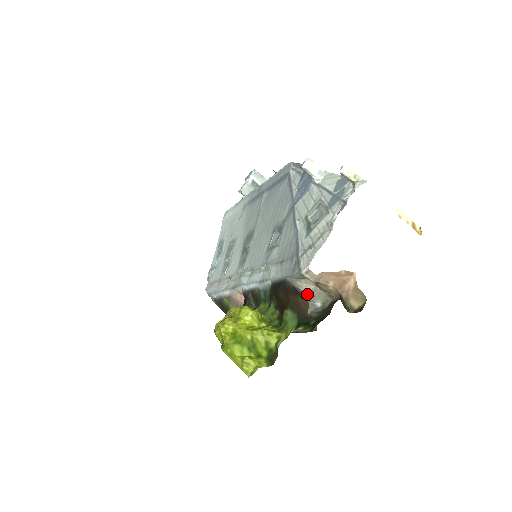
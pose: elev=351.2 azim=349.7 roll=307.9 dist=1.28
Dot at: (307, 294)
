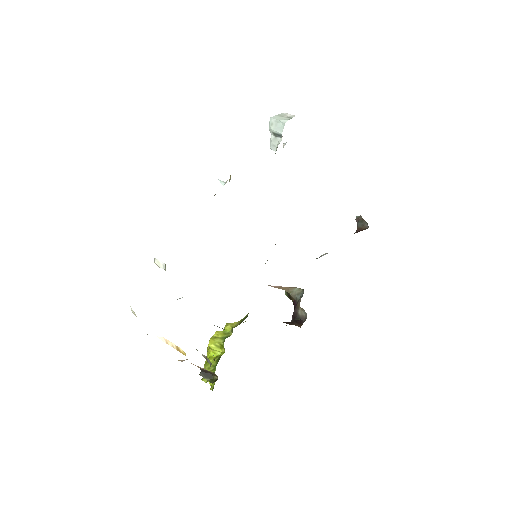
Dot at: (202, 355)
